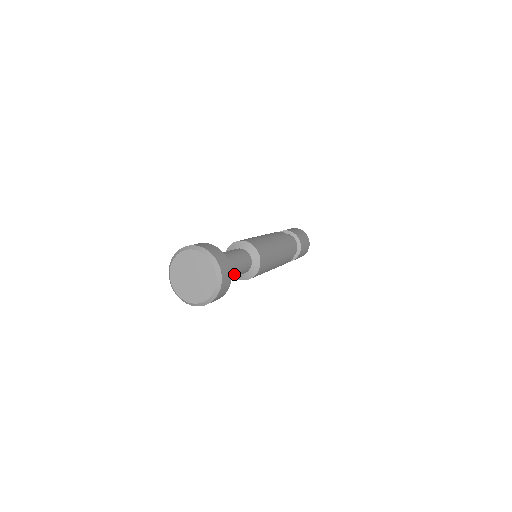
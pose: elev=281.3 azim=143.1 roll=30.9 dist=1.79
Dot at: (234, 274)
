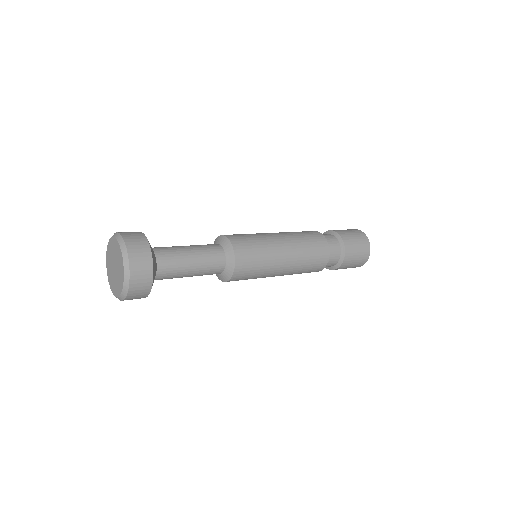
Dot at: (187, 272)
